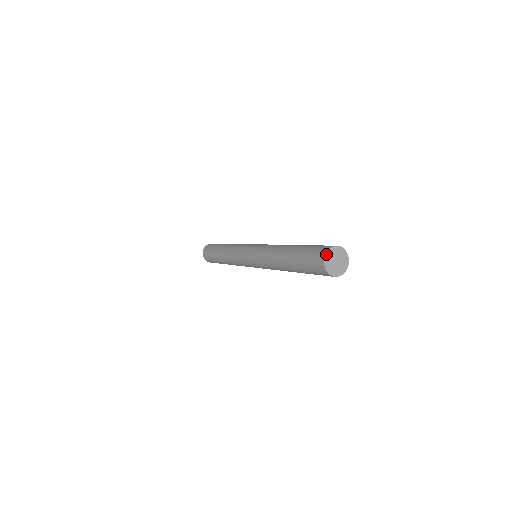
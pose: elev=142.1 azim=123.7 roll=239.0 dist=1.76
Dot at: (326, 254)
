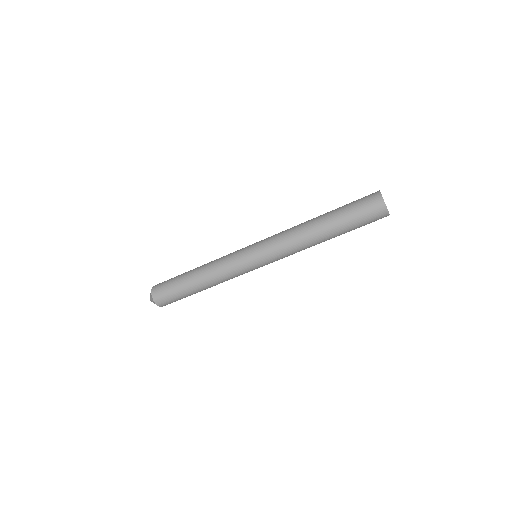
Dot at: occluded
